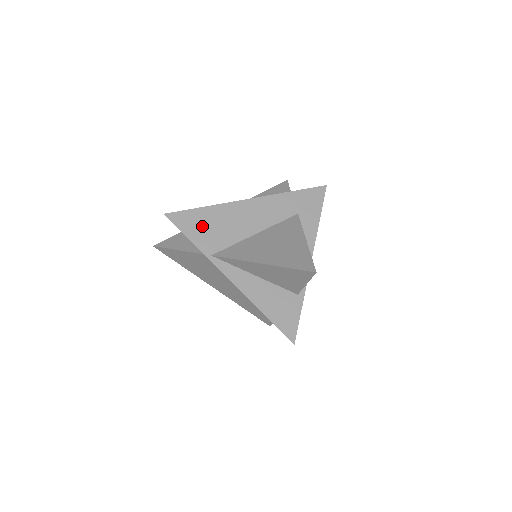
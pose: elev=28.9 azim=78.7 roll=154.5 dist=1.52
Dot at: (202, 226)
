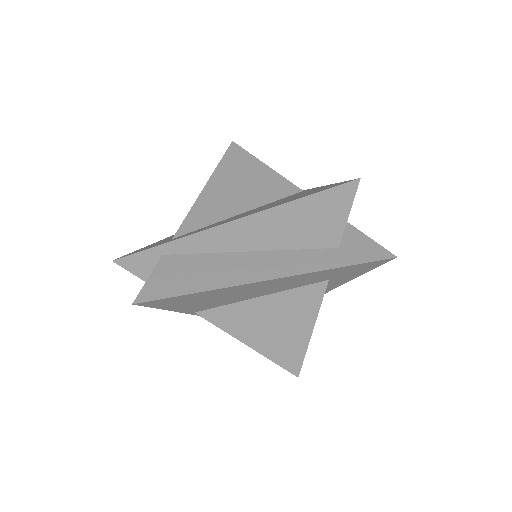
Dot at: (188, 303)
